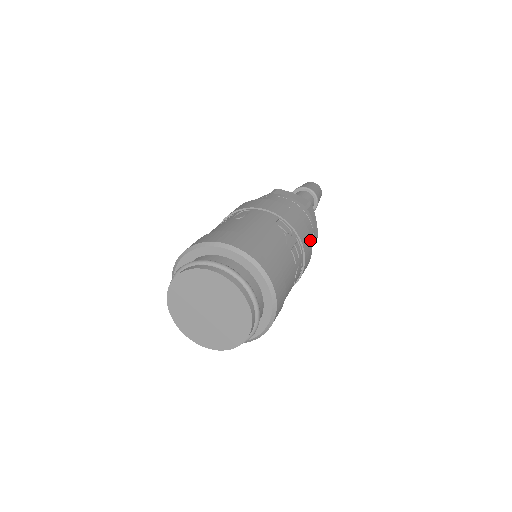
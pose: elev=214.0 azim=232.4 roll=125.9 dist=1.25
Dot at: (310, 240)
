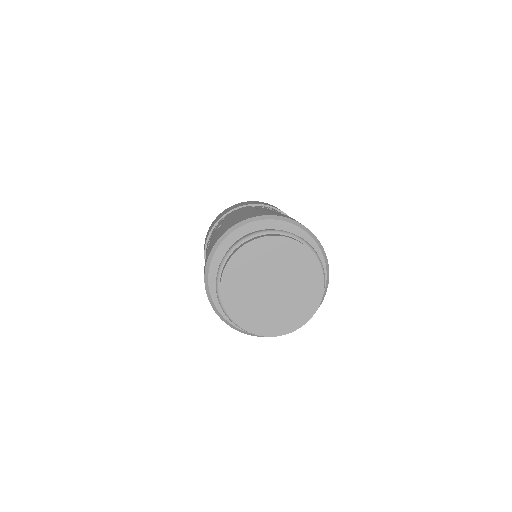
Dot at: occluded
